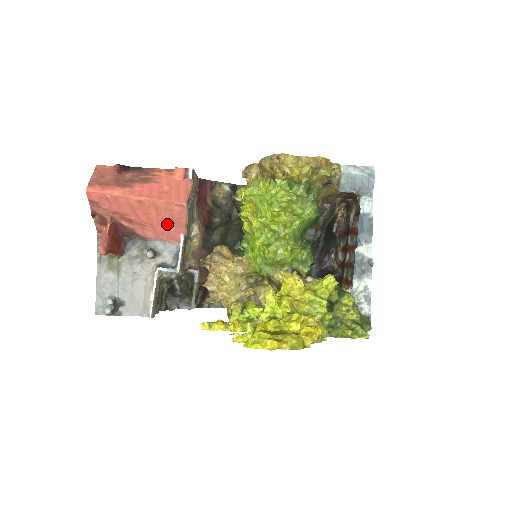
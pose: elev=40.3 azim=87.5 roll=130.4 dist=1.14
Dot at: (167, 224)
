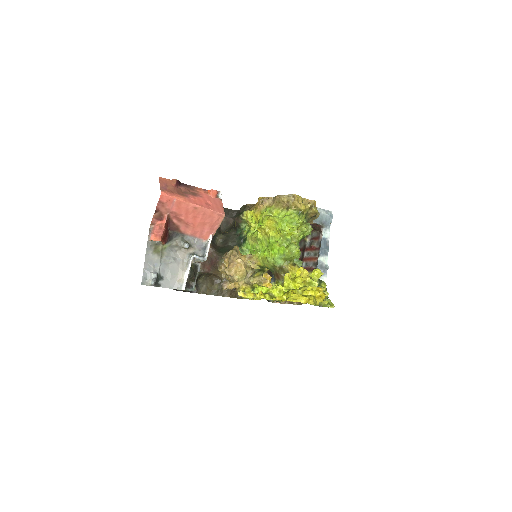
Dot at: (204, 226)
